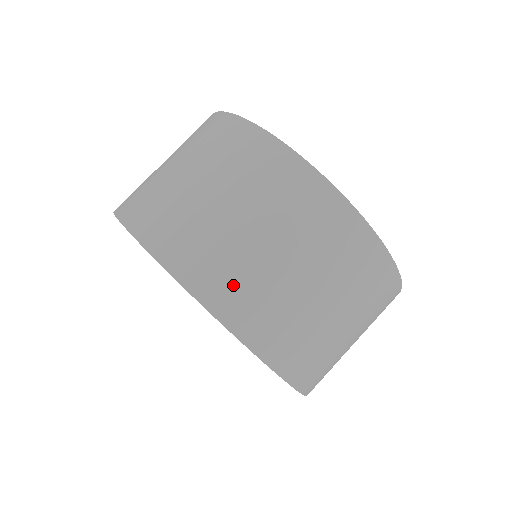
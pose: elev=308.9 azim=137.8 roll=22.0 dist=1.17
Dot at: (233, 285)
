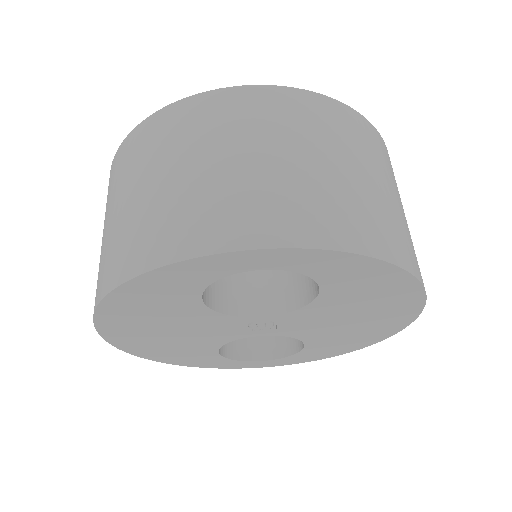
Dot at: (358, 219)
